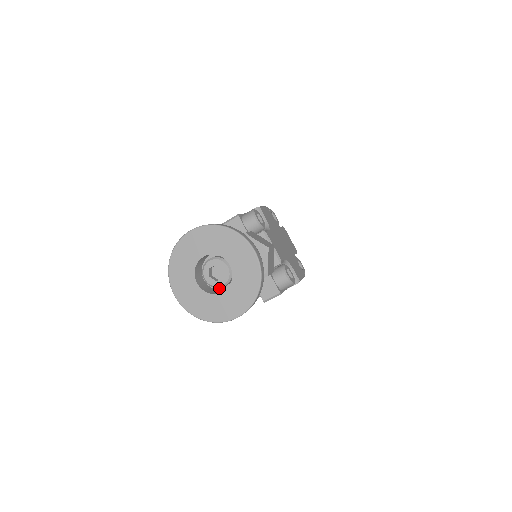
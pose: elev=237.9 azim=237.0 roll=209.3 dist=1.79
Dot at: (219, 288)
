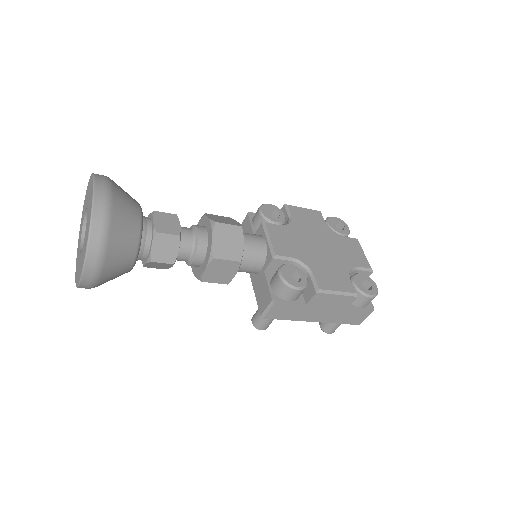
Dot at: occluded
